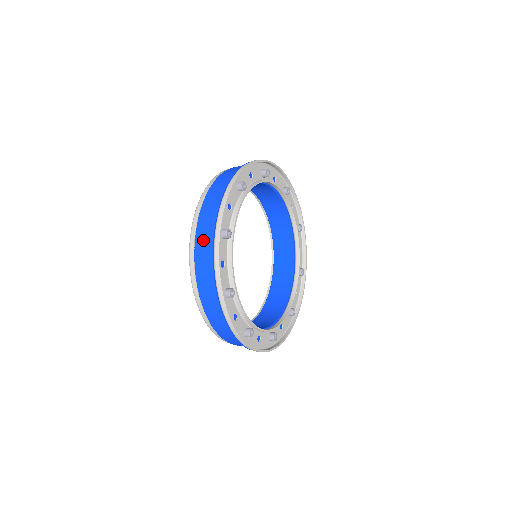
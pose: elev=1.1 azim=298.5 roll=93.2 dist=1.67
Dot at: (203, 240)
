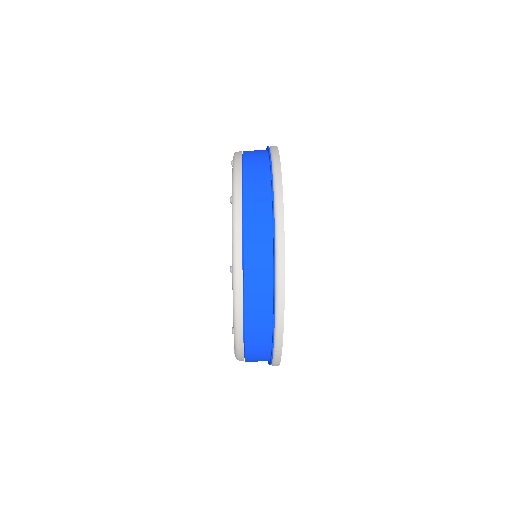
Dot at: (256, 201)
